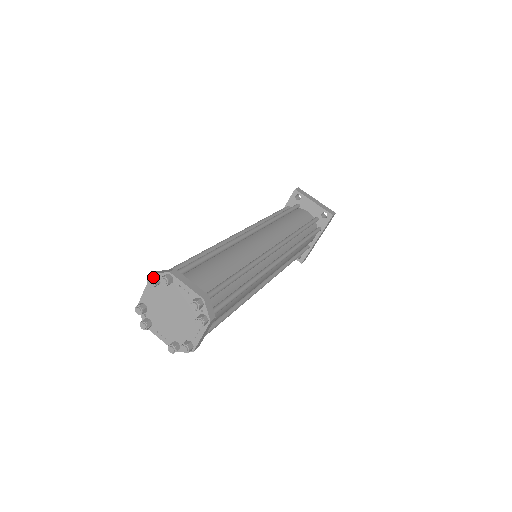
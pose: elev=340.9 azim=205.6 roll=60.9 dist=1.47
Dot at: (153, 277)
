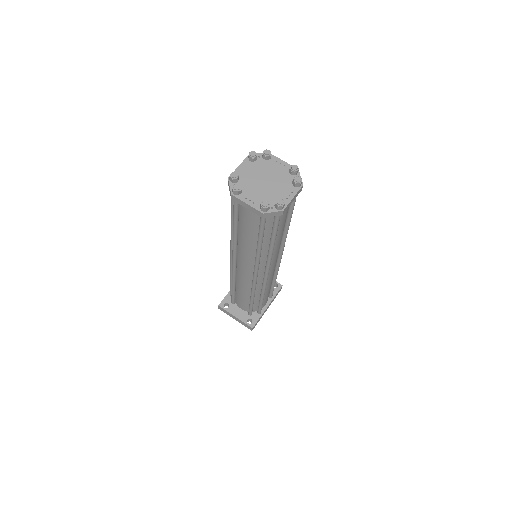
Dot at: (254, 153)
